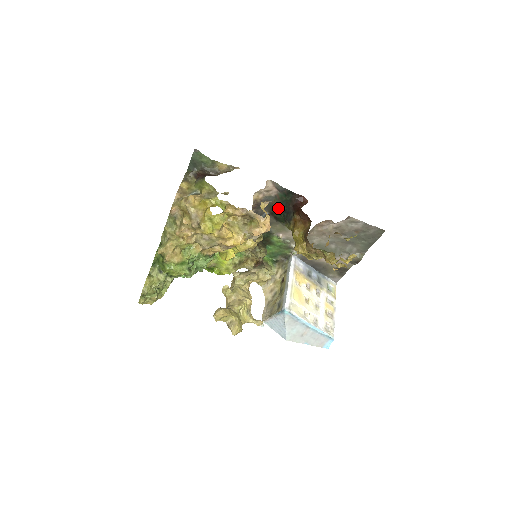
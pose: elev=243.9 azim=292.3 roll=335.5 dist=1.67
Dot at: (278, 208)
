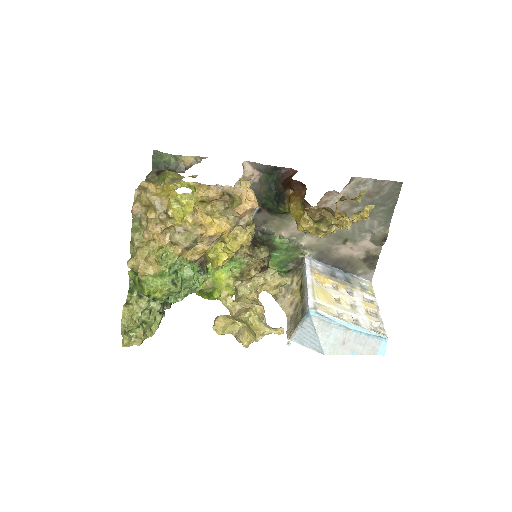
Dot at: (267, 195)
